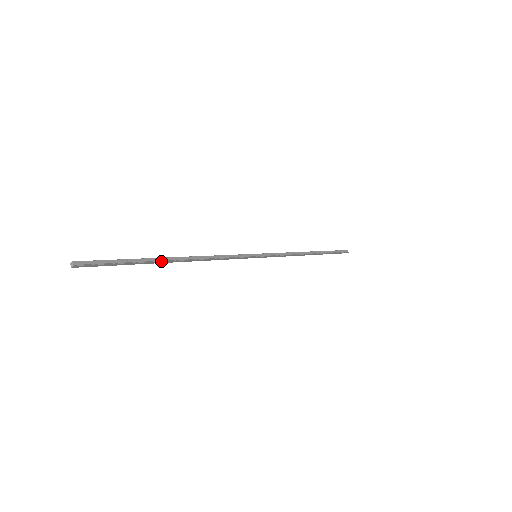
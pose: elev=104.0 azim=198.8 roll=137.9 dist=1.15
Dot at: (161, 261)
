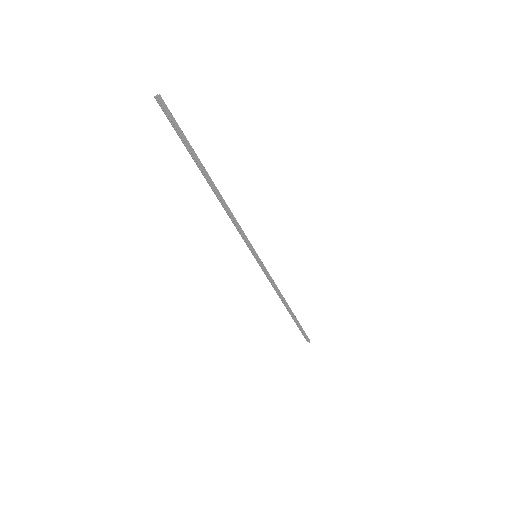
Dot at: (205, 169)
